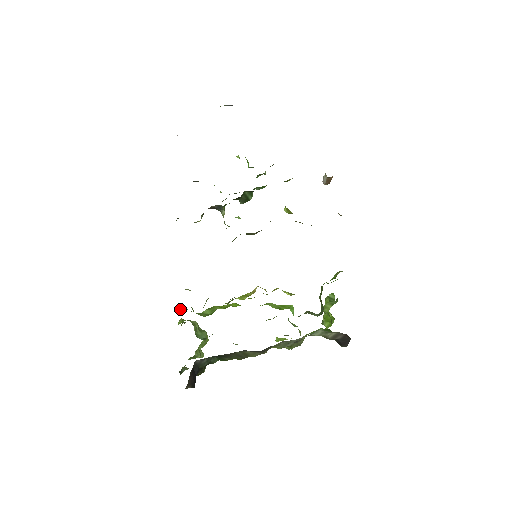
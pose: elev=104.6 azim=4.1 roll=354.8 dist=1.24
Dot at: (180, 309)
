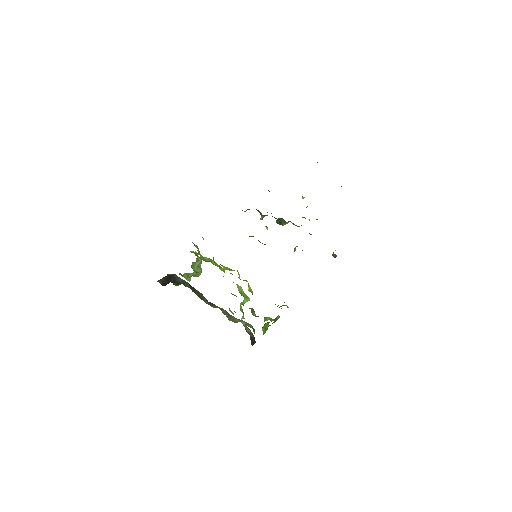
Dot at: (196, 245)
